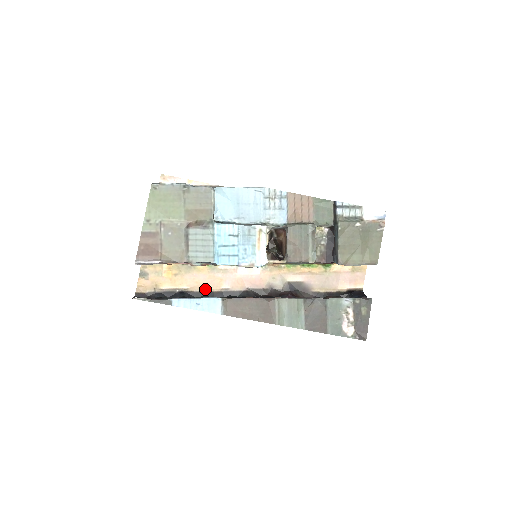
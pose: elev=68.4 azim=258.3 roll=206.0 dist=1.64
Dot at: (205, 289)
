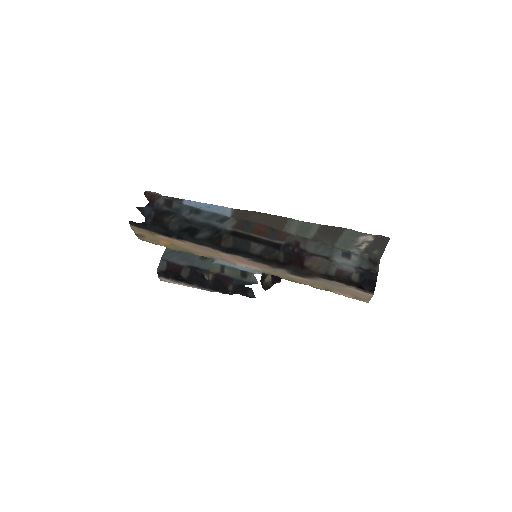
Dot at: (203, 248)
